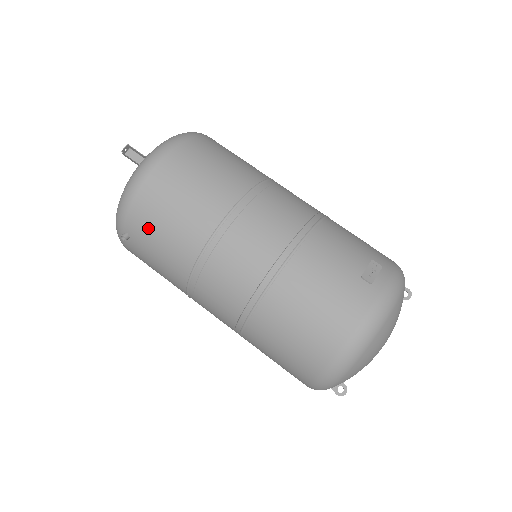
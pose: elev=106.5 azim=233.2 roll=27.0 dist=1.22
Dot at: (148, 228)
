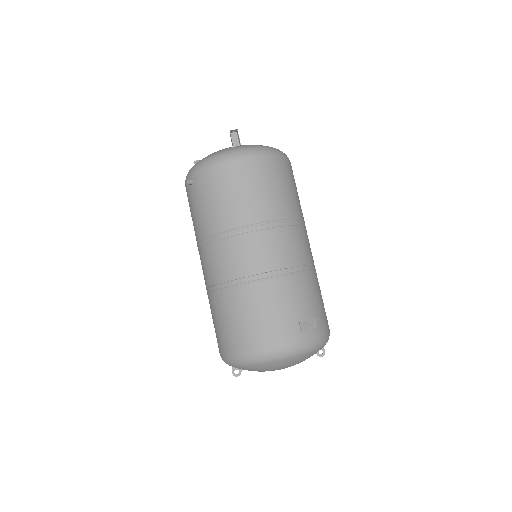
Dot at: (207, 190)
